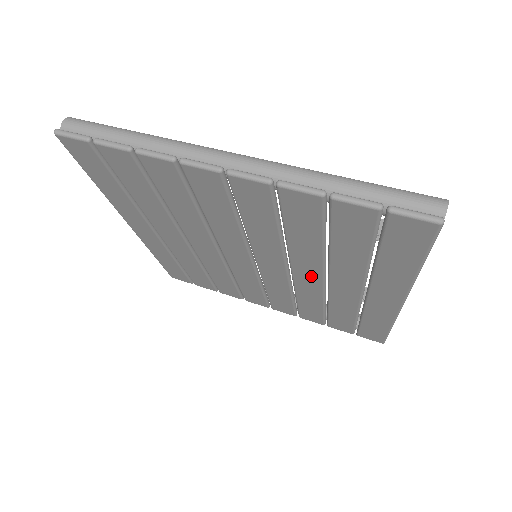
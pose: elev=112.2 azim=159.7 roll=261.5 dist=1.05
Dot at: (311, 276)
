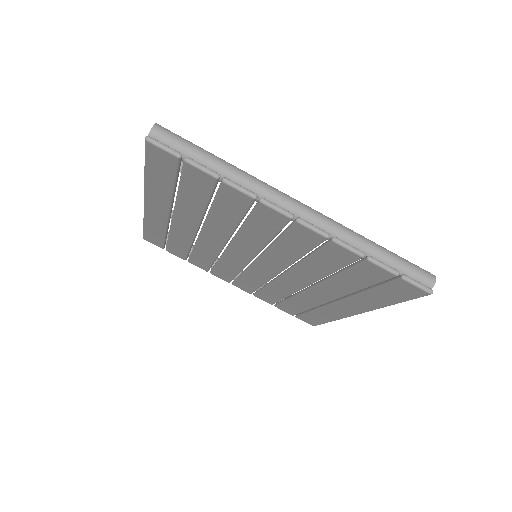
Dot at: (298, 282)
